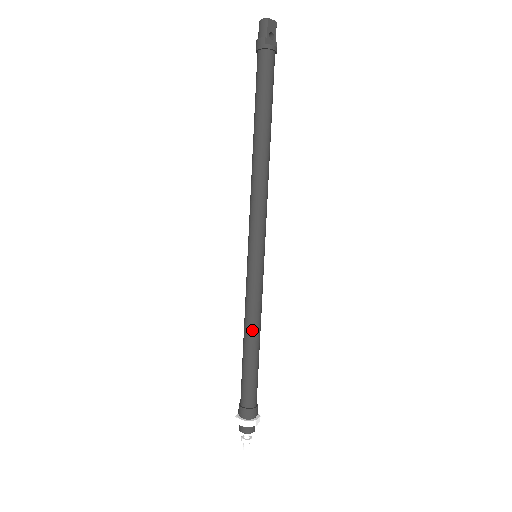
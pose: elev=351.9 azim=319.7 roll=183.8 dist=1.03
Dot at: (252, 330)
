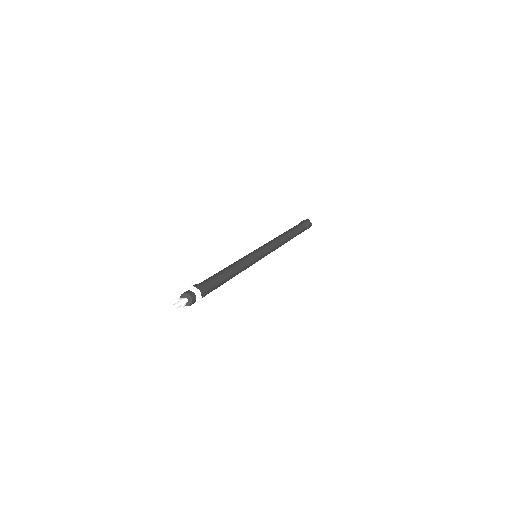
Dot at: (233, 266)
